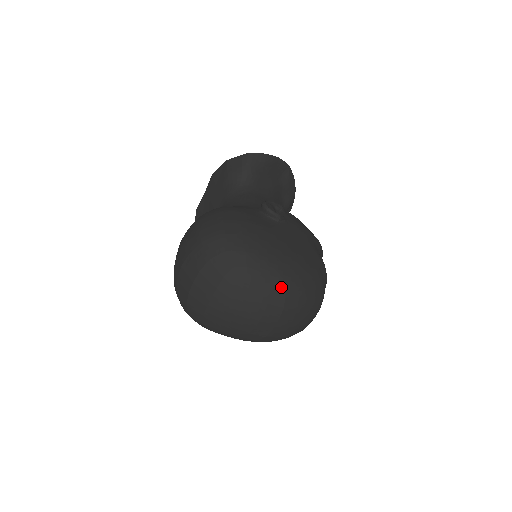
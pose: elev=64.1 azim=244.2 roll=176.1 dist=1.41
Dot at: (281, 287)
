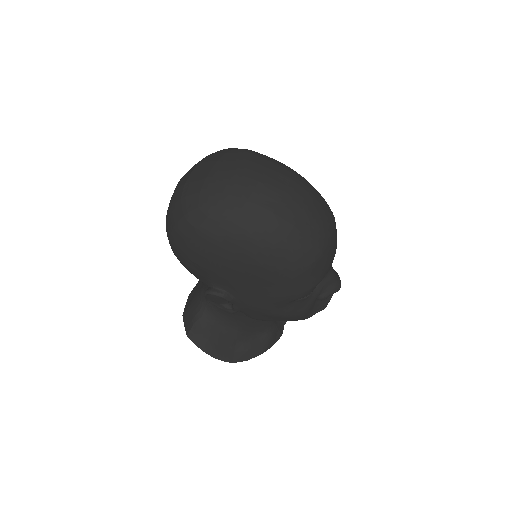
Dot at: (285, 166)
